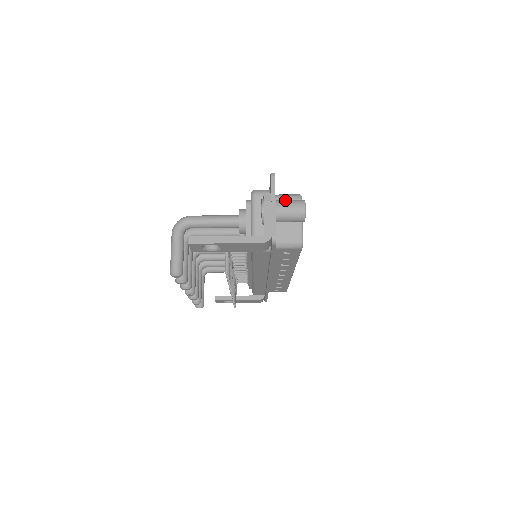
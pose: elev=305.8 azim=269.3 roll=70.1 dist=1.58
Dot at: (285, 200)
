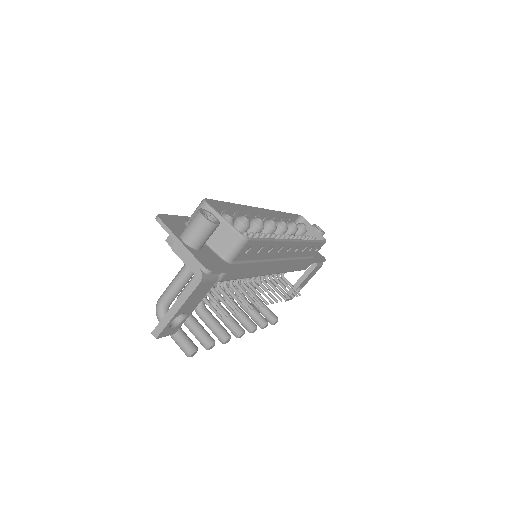
Dot at: (186, 227)
